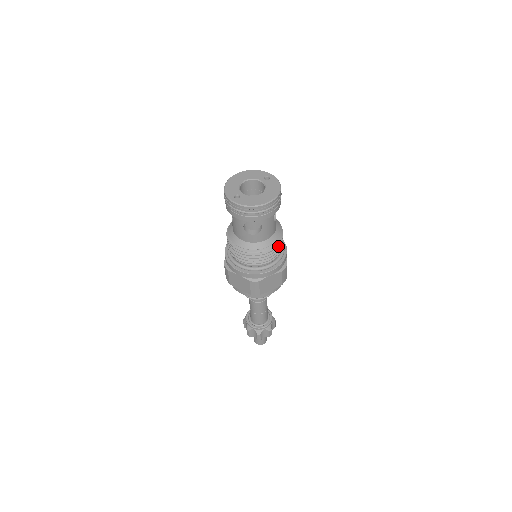
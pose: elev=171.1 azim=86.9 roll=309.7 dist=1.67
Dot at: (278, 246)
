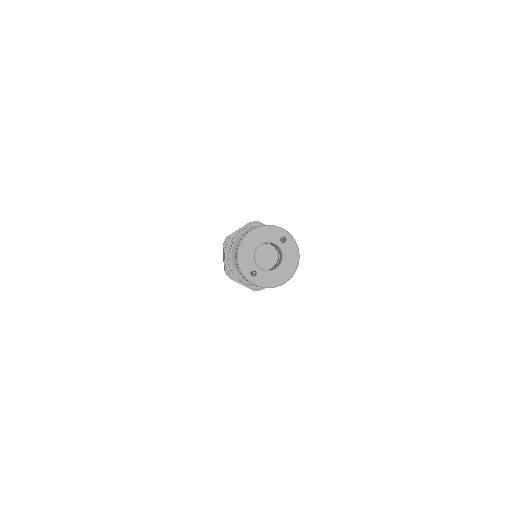
Dot at: occluded
